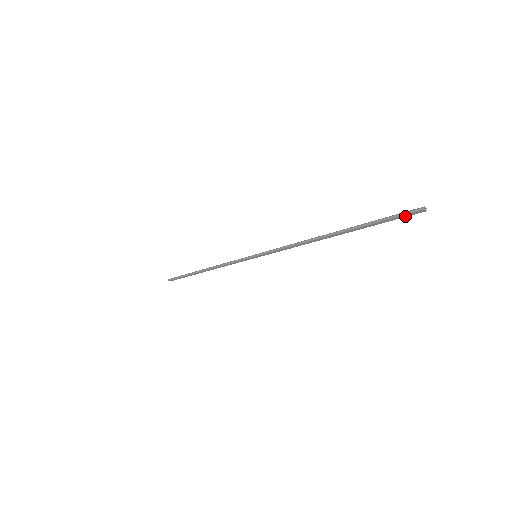
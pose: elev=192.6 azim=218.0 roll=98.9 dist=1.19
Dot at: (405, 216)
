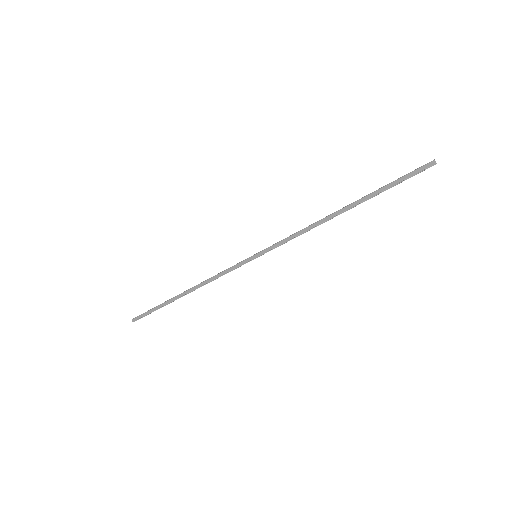
Dot at: (417, 172)
